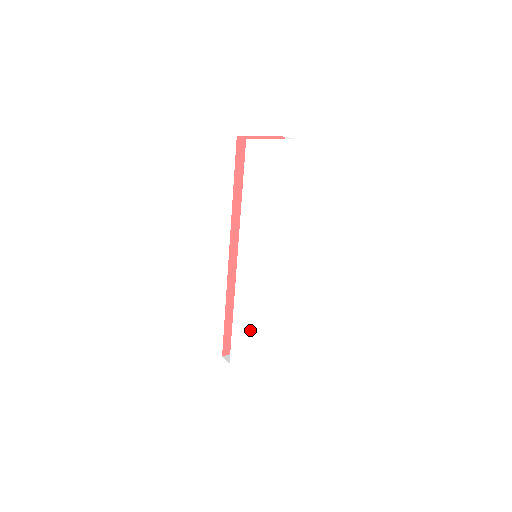
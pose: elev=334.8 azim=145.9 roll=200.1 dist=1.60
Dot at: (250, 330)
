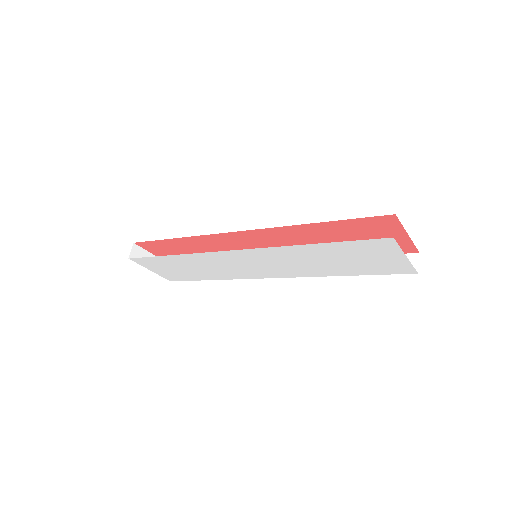
Dot at: (175, 267)
